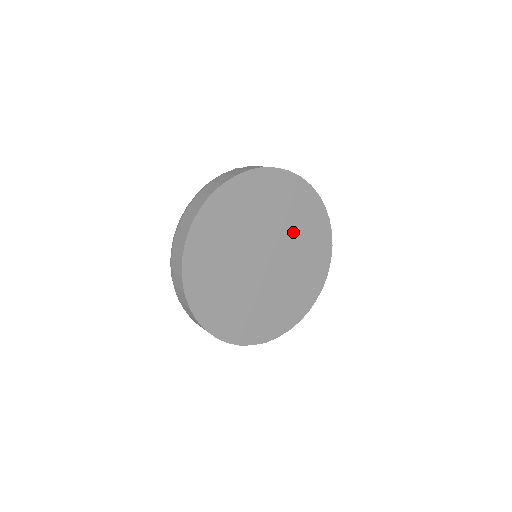
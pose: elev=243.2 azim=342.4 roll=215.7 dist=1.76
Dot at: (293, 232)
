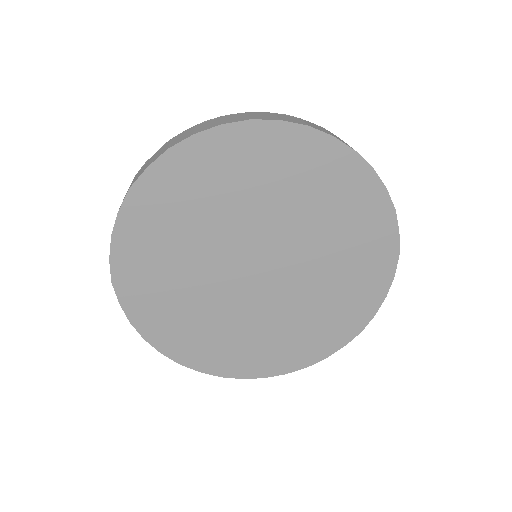
Dot at: (264, 204)
